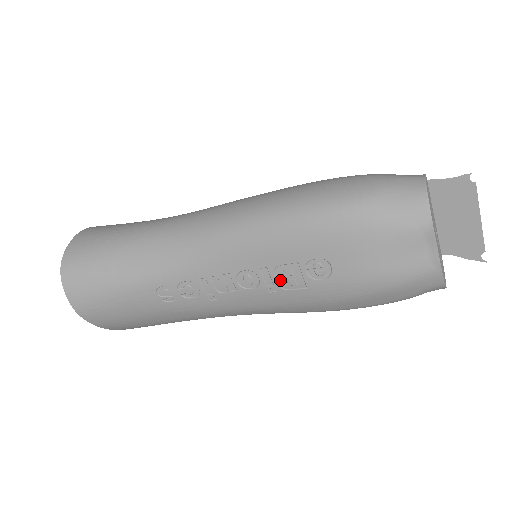
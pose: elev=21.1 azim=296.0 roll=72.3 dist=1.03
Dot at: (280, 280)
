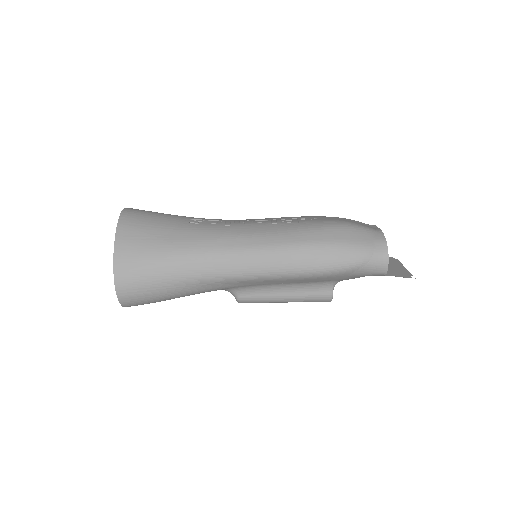
Dot at: (282, 221)
